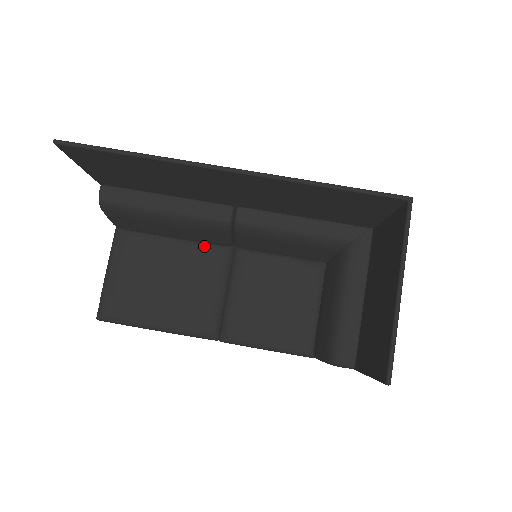
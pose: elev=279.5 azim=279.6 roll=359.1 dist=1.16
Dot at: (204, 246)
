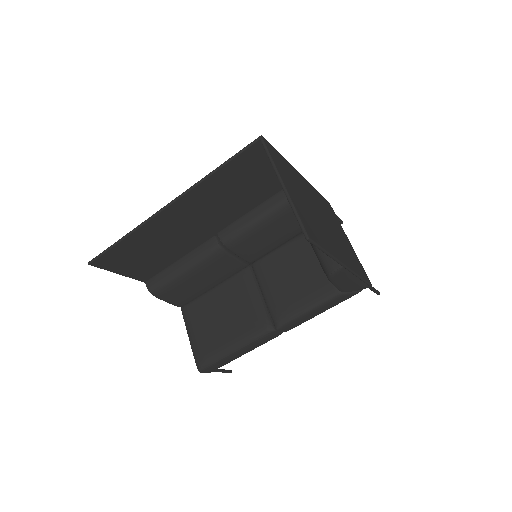
Dot at: (232, 278)
